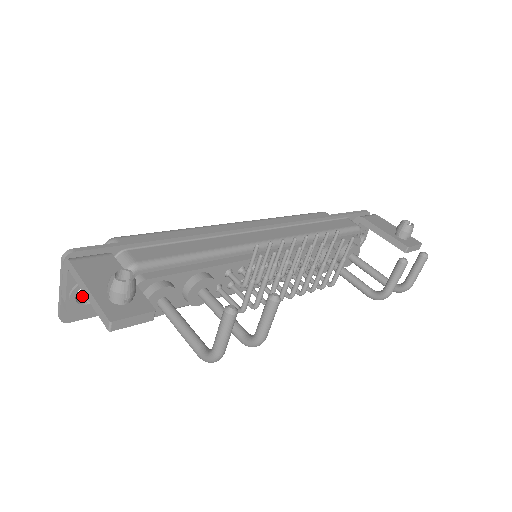
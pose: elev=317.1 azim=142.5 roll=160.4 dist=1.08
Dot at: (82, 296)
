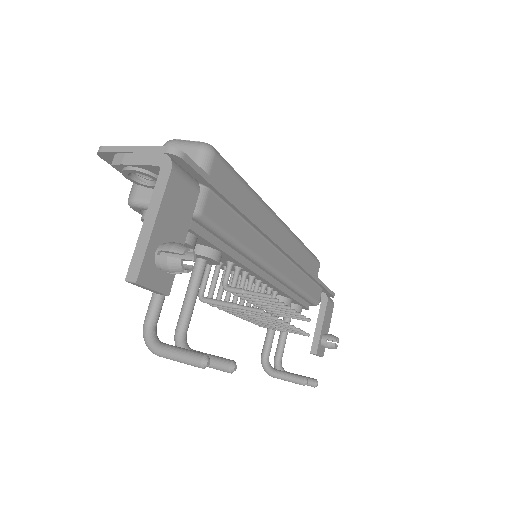
Dot at: occluded
